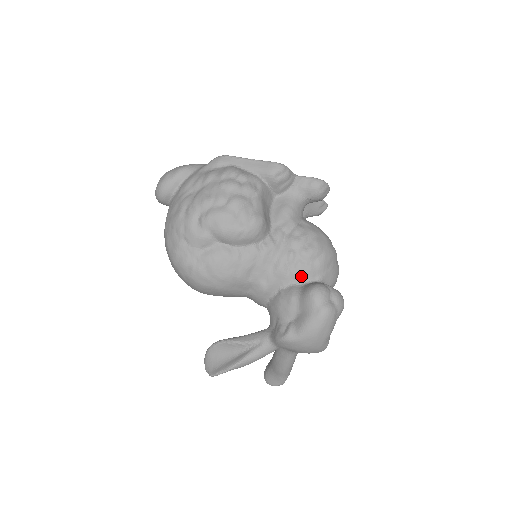
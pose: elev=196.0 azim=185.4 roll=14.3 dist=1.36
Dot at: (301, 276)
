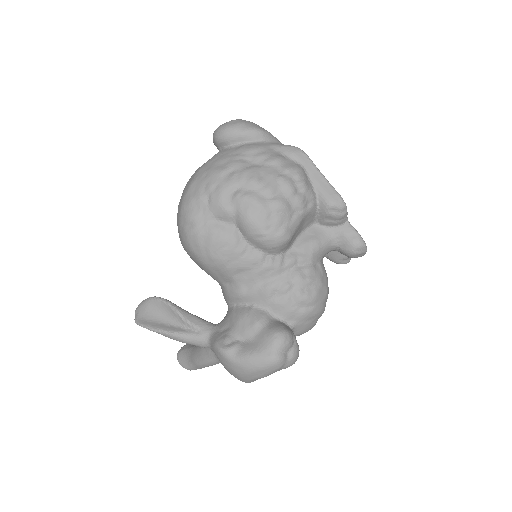
Dot at: (280, 310)
